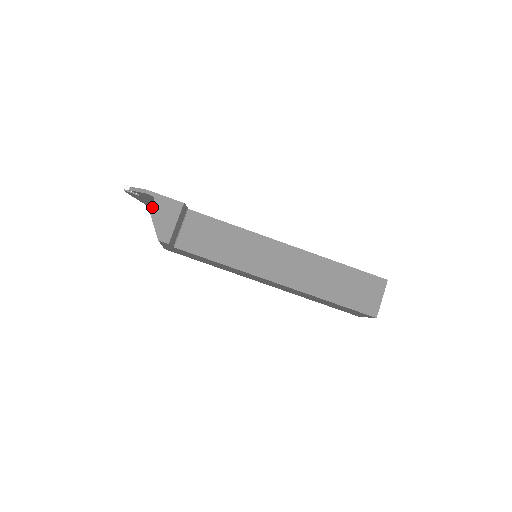
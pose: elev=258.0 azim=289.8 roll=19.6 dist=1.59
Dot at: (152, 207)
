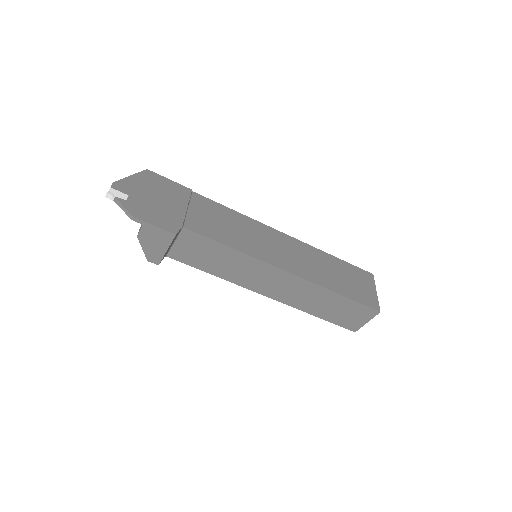
Dot at: (140, 233)
